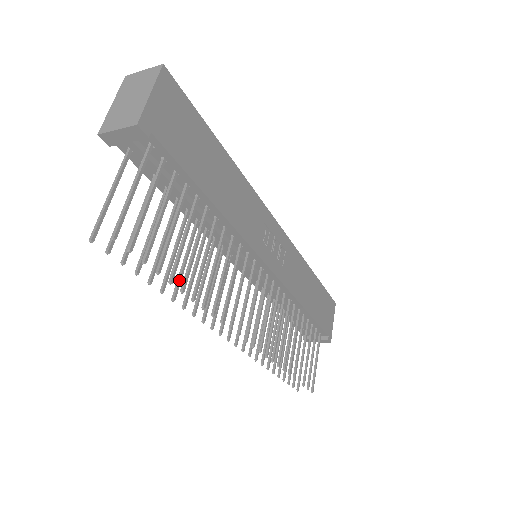
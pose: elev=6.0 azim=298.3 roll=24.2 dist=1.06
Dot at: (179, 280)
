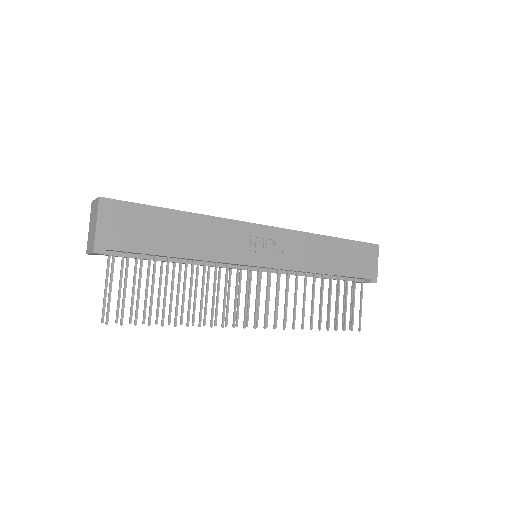
Dot at: (182, 310)
